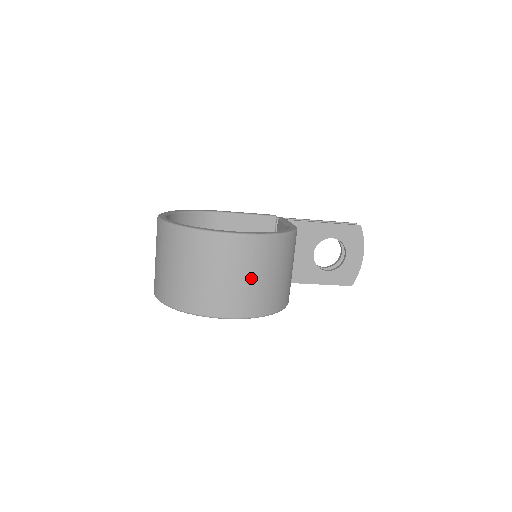
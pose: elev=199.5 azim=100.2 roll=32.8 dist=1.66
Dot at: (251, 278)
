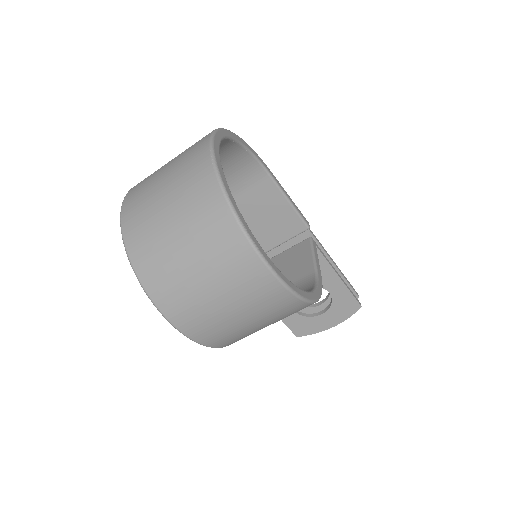
Dot at: (239, 317)
